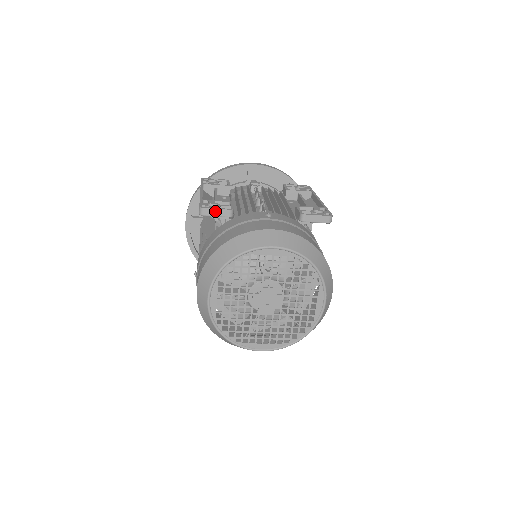
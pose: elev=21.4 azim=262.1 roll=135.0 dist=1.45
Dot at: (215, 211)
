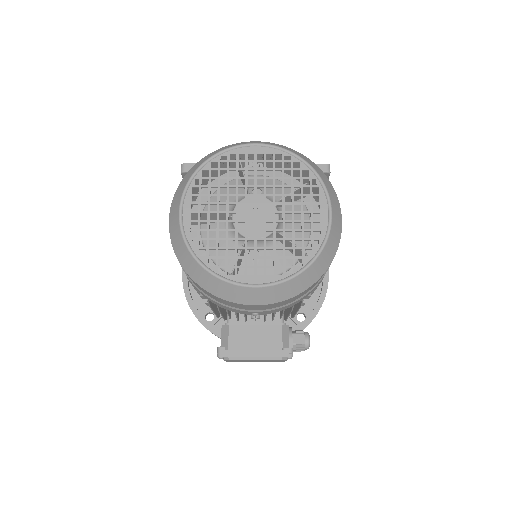
Dot at: occluded
